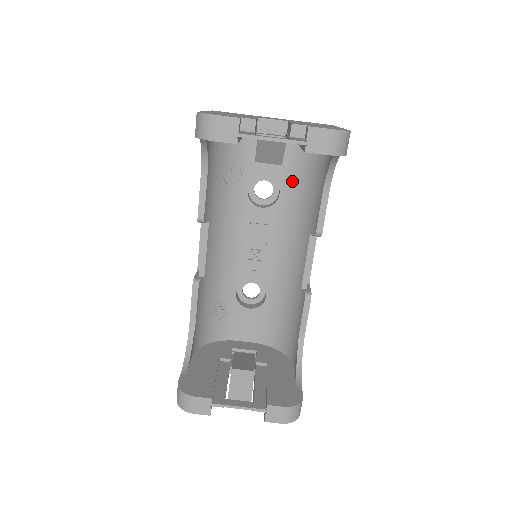
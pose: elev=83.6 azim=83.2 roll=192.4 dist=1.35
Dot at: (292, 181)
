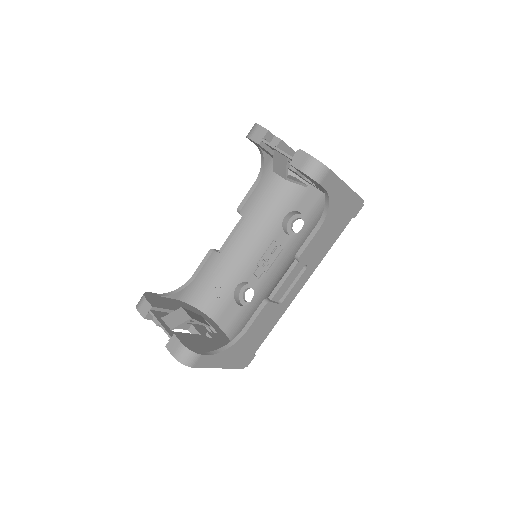
Dot at: (313, 223)
